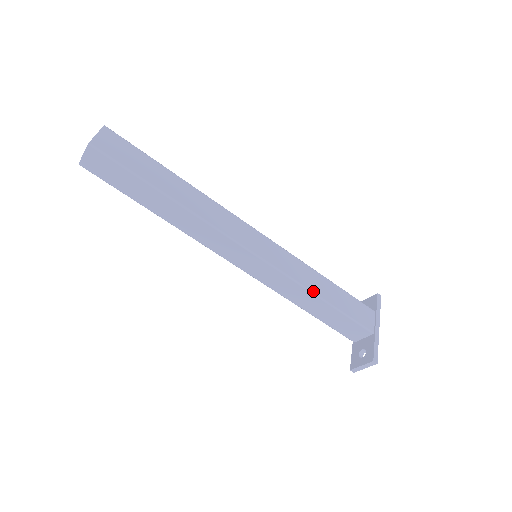
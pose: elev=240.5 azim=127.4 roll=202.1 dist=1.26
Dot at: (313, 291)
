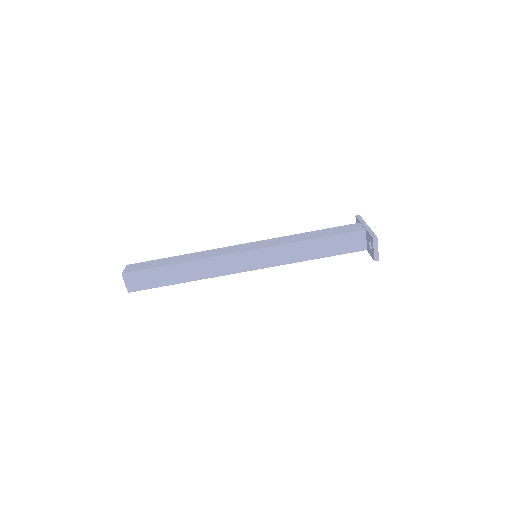
Dot at: (302, 241)
